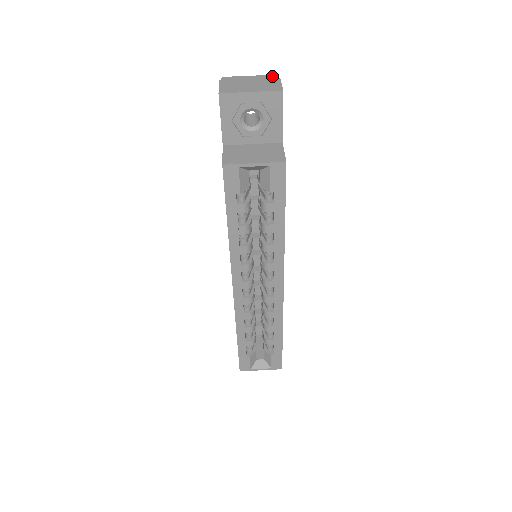
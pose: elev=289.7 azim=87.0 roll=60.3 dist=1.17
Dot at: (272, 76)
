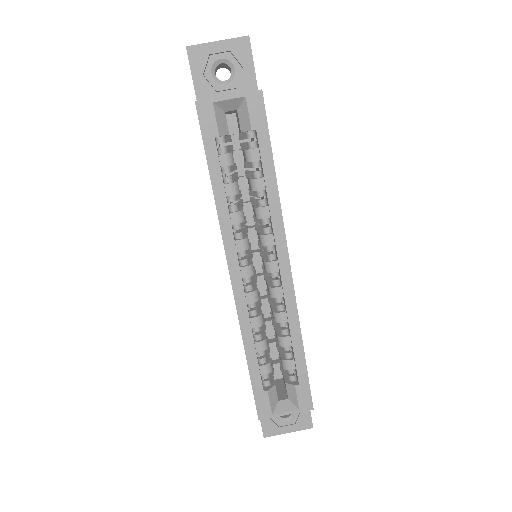
Dot at: occluded
